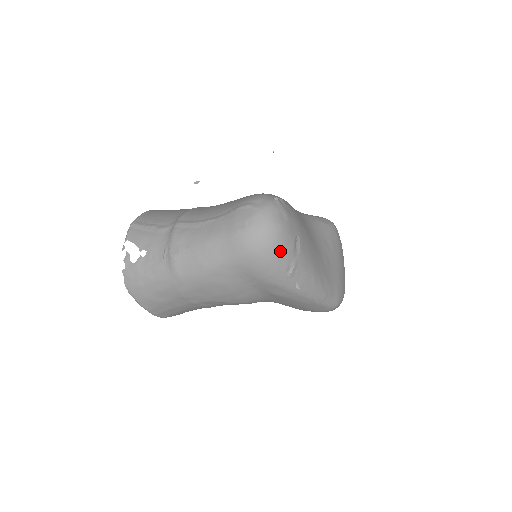
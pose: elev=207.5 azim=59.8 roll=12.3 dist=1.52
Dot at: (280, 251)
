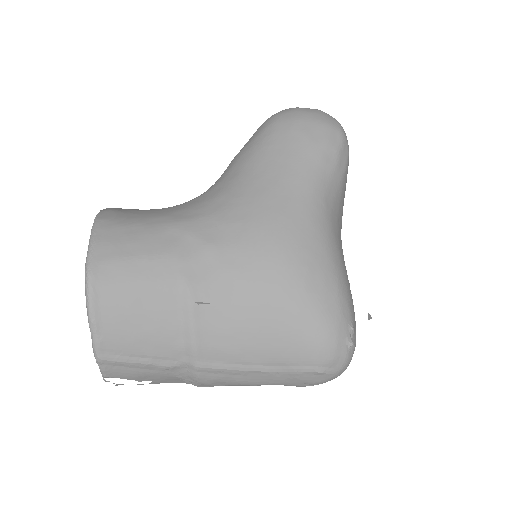
Dot at: occluded
